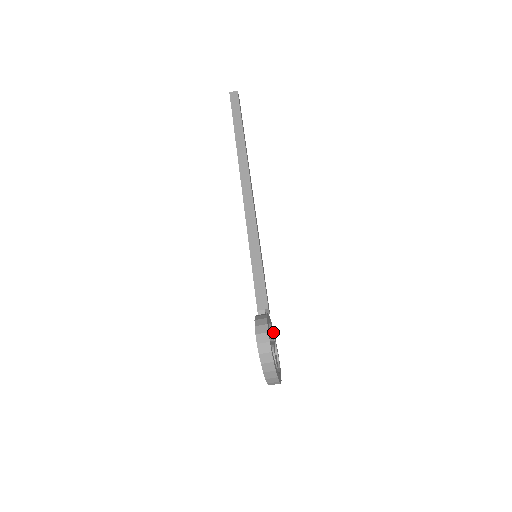
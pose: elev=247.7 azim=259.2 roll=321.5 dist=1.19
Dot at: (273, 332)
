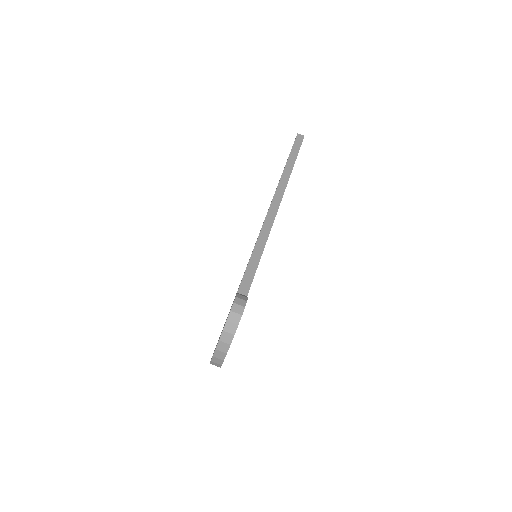
Dot at: occluded
